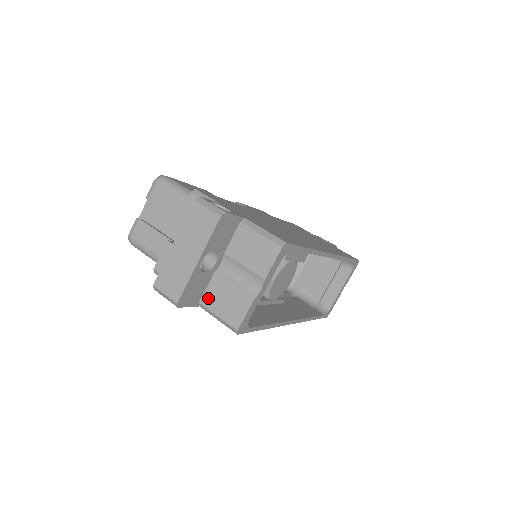
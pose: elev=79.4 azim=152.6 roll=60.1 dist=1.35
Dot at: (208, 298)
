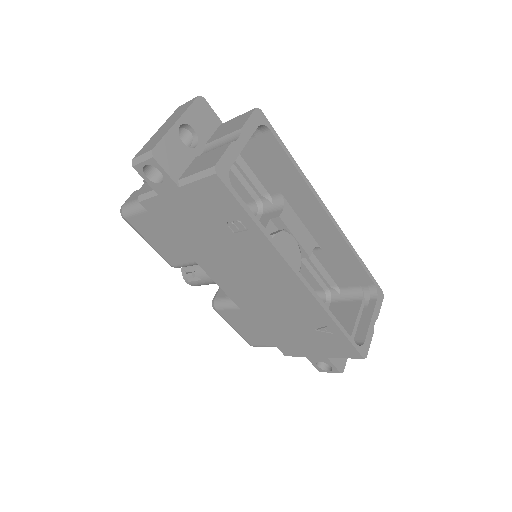
Dot at: (187, 172)
